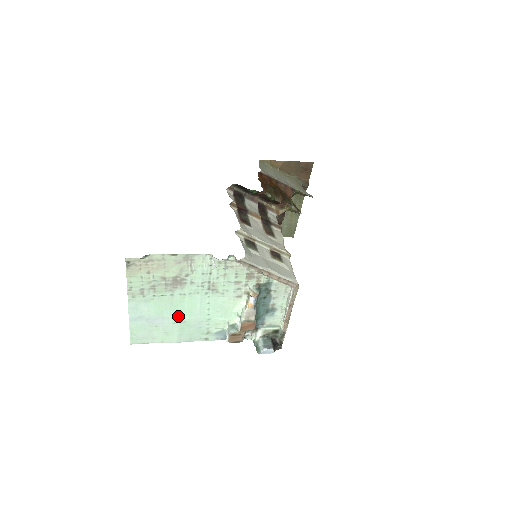
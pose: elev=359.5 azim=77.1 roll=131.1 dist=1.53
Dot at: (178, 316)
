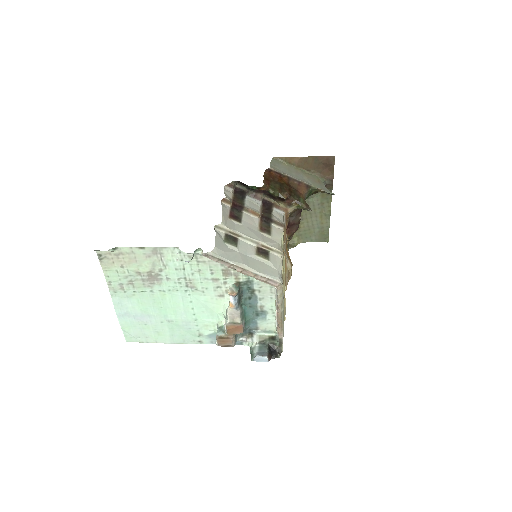
Dot at: (164, 314)
